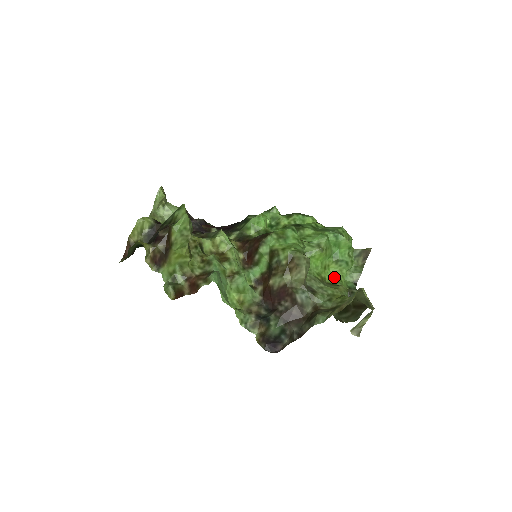
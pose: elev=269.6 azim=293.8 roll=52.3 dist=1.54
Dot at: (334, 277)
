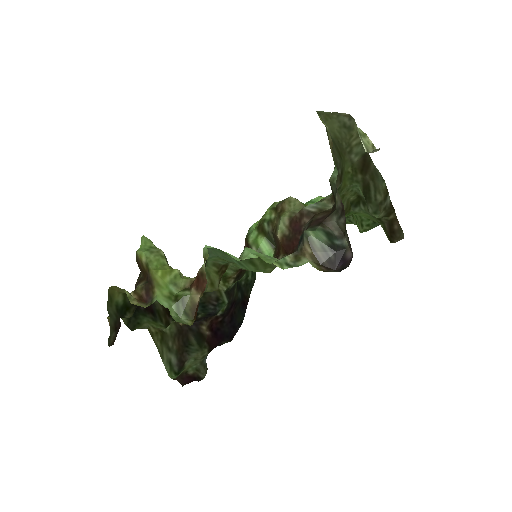
Dot at: occluded
